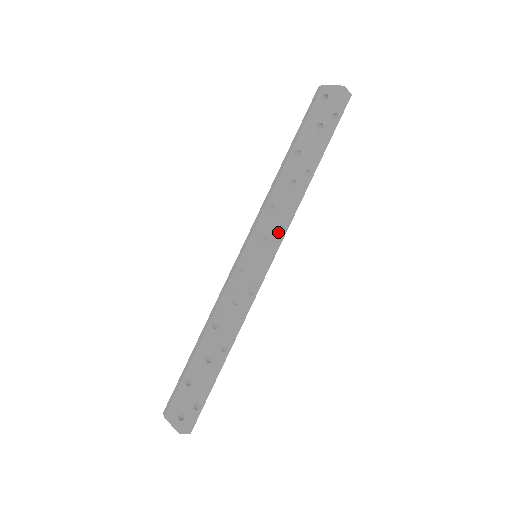
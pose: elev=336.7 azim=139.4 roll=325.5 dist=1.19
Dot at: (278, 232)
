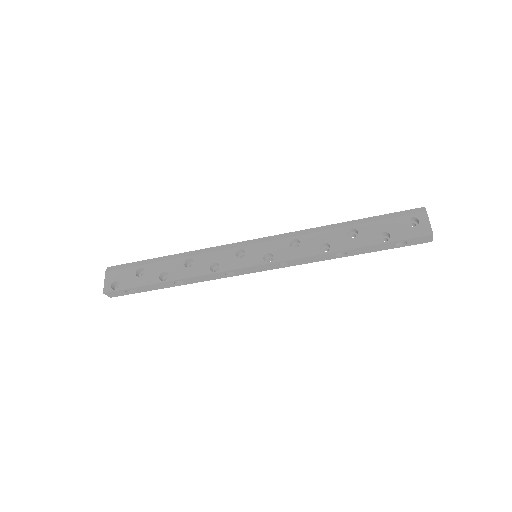
Dot at: occluded
